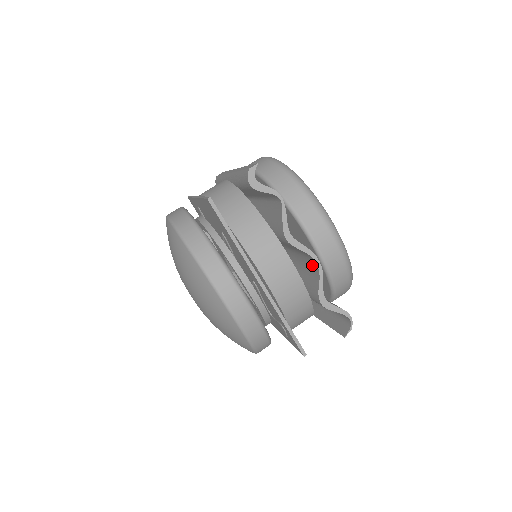
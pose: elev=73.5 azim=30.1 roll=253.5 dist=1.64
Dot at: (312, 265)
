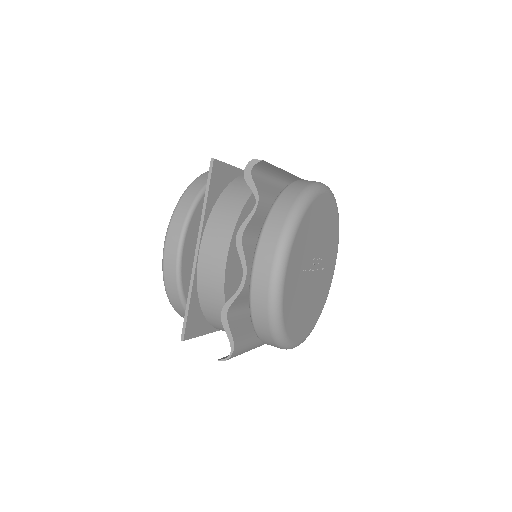
Dot at: occluded
